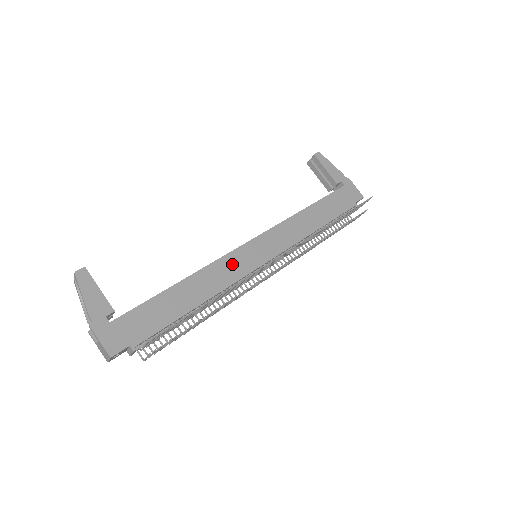
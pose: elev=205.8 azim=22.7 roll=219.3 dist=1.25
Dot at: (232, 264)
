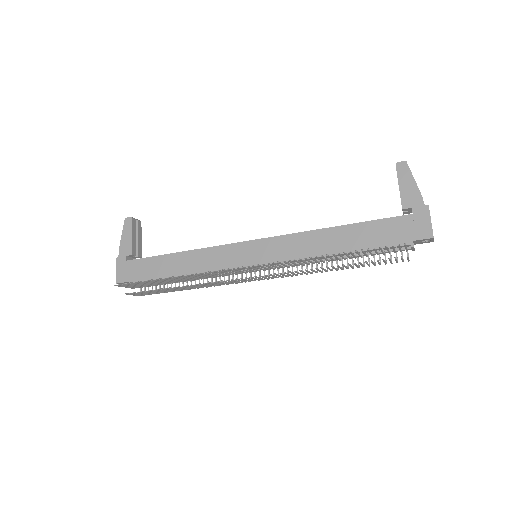
Dot at: (225, 255)
